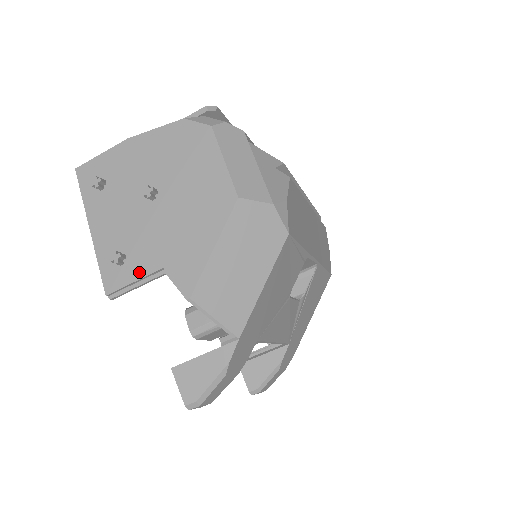
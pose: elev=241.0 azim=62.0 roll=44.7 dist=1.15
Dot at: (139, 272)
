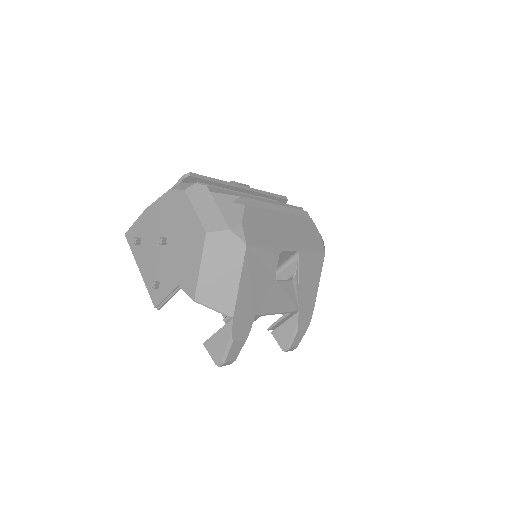
Dot at: (167, 290)
